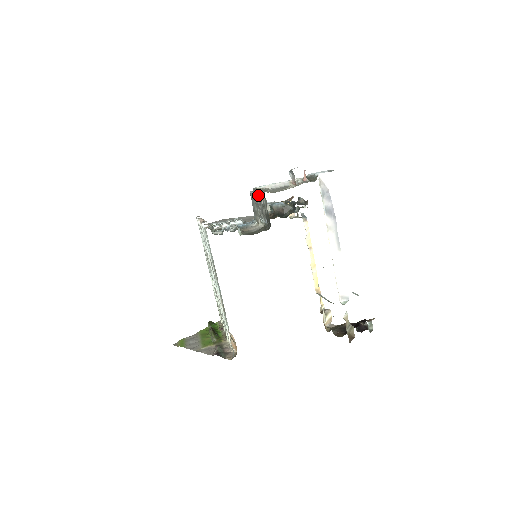
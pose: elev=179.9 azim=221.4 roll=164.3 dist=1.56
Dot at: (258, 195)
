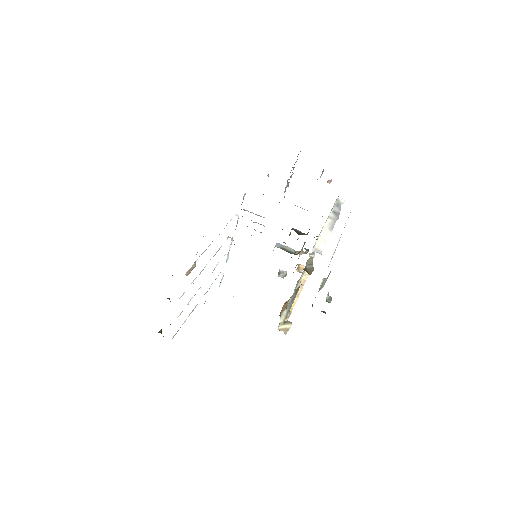
Dot at: occluded
